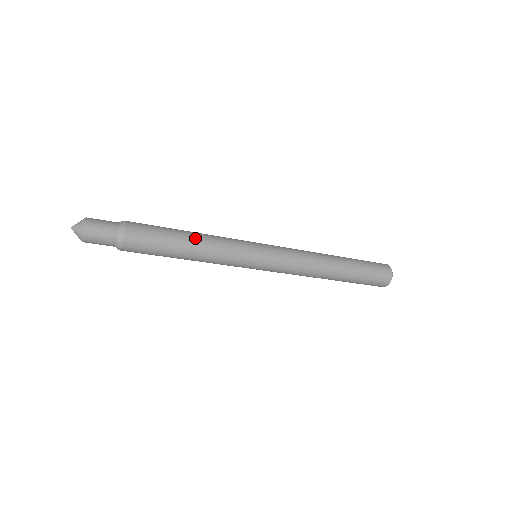
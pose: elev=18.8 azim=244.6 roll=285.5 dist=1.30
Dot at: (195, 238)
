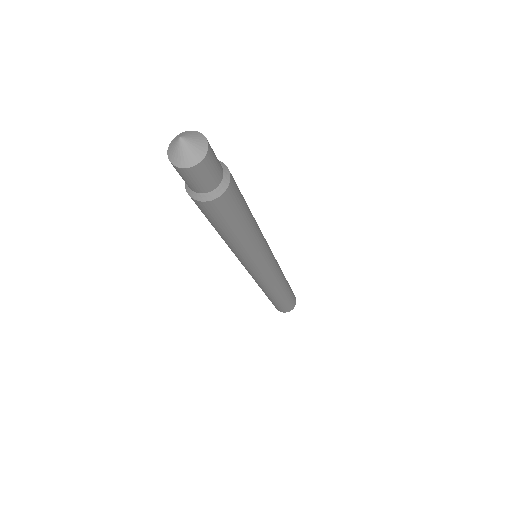
Dot at: (253, 229)
